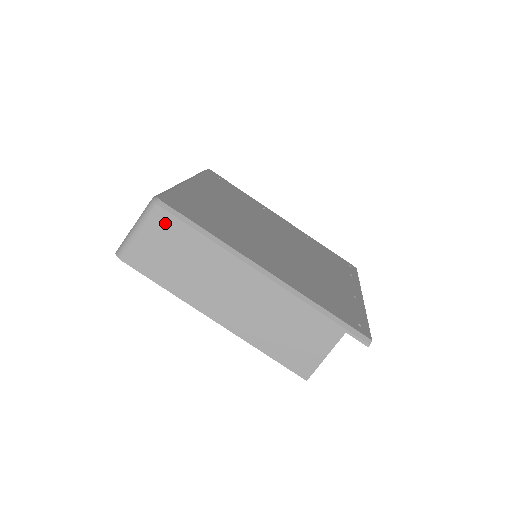
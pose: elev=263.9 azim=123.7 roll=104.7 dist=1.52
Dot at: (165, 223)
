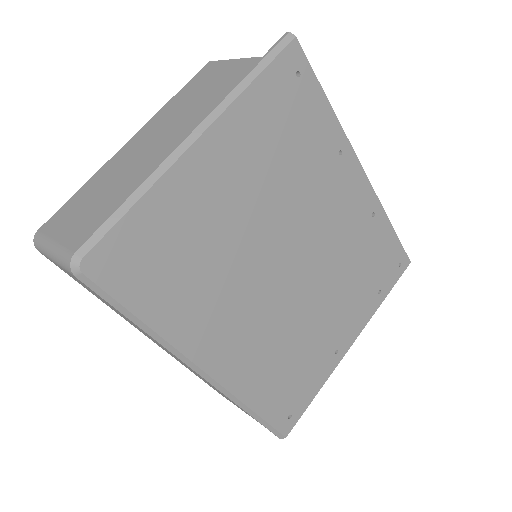
Dot at: occluded
